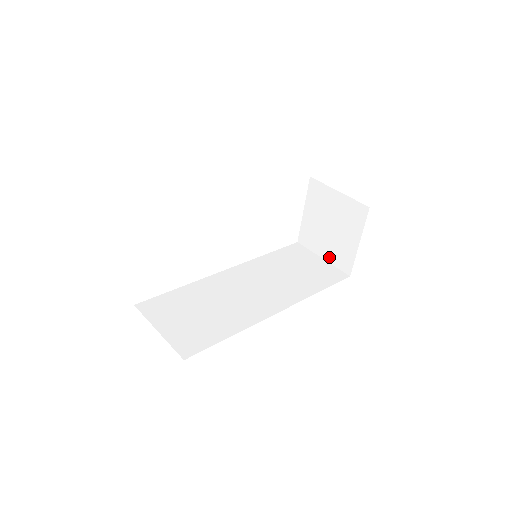
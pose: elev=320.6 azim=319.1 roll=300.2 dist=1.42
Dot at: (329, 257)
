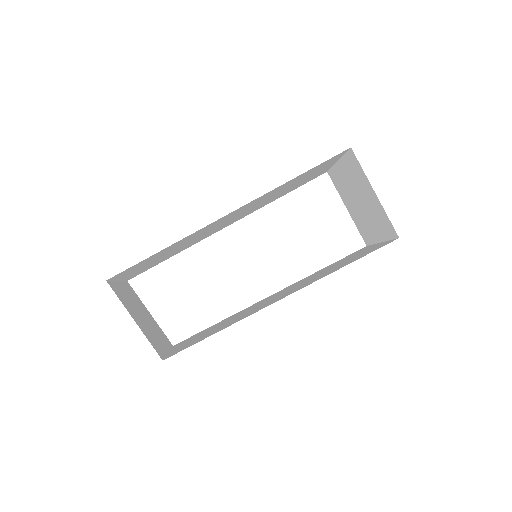
Dot at: (381, 235)
